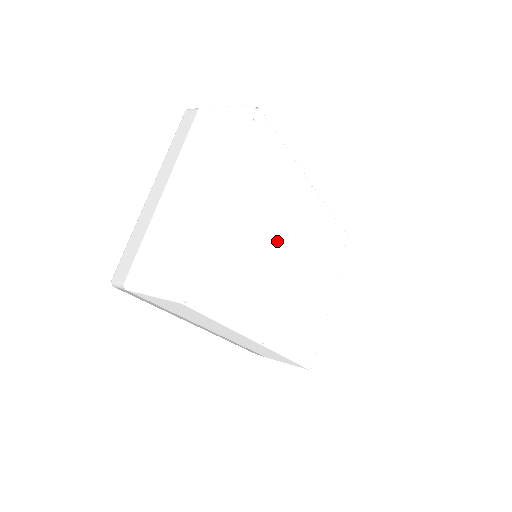
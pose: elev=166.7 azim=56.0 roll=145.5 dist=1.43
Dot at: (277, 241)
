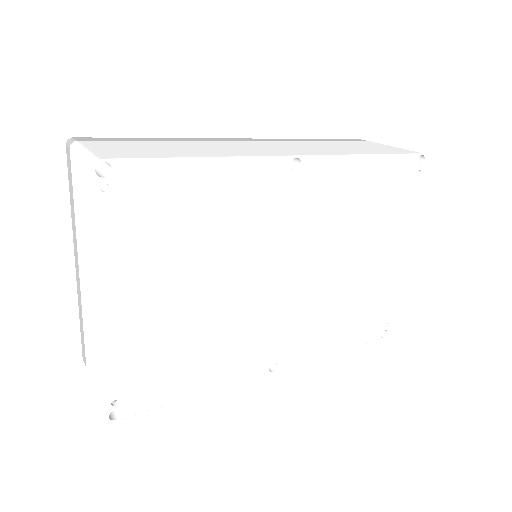
Dot at: (246, 273)
